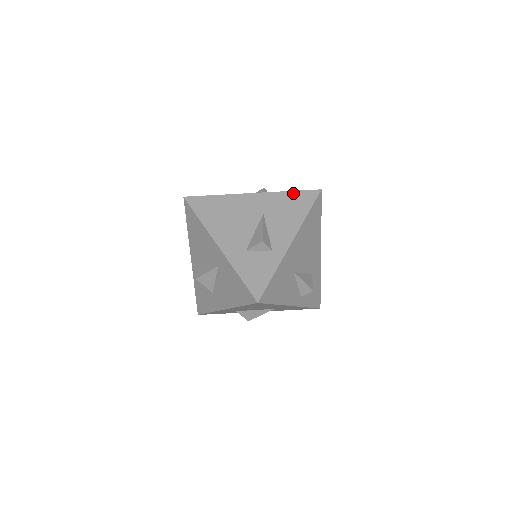
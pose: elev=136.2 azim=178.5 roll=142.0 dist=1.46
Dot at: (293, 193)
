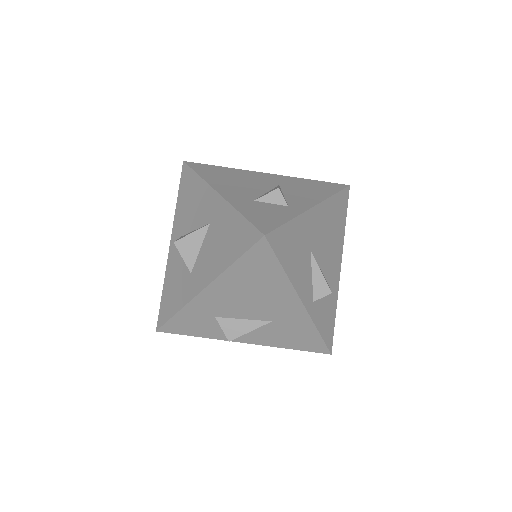
Dot at: (316, 181)
